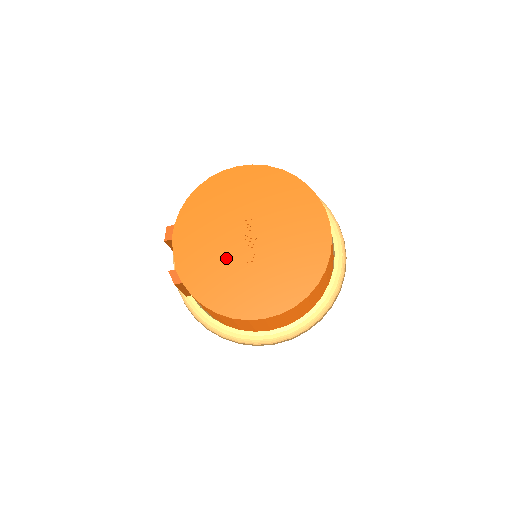
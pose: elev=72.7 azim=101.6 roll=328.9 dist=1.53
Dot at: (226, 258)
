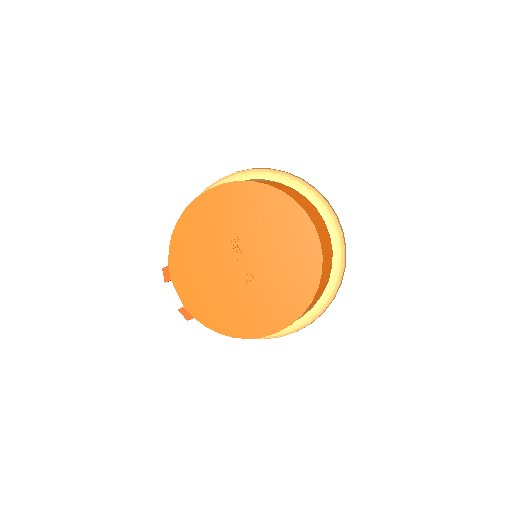
Dot at: (226, 285)
